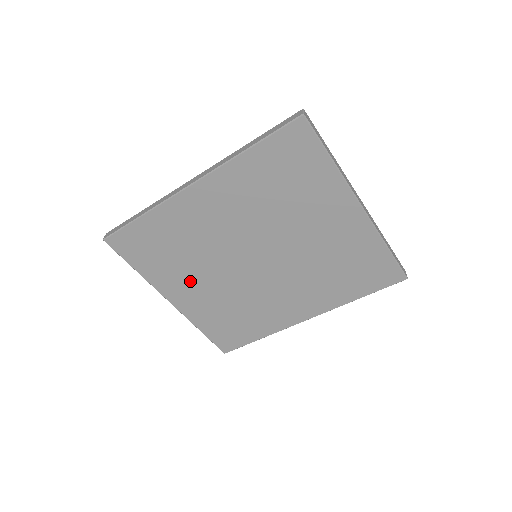
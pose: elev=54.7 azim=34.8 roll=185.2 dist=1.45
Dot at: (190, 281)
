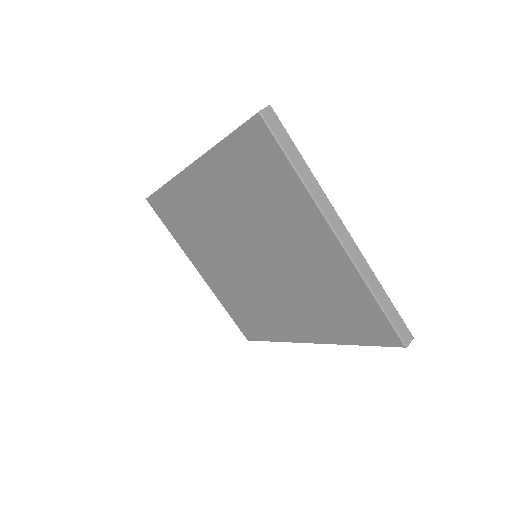
Dot at: (208, 259)
